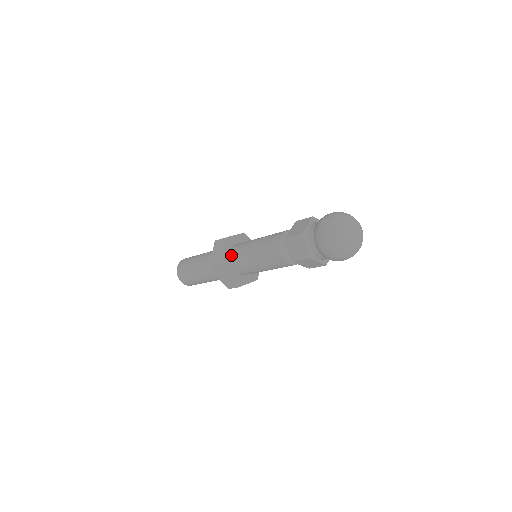
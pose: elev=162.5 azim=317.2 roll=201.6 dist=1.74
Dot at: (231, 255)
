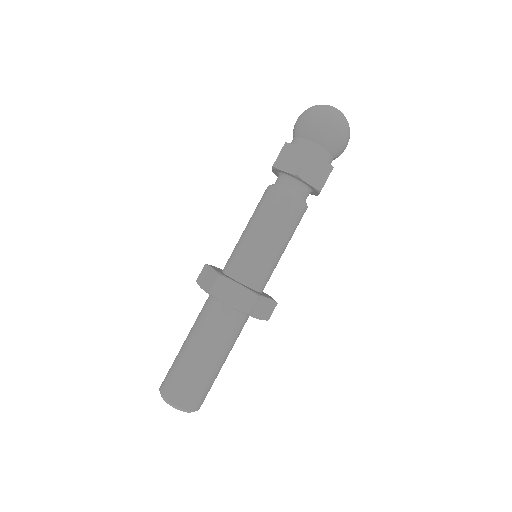
Dot at: (225, 270)
